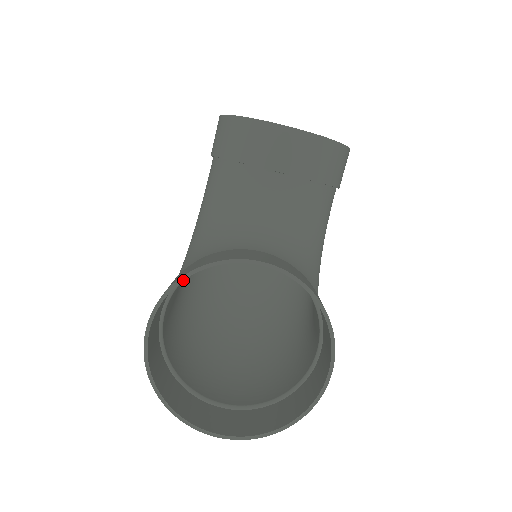
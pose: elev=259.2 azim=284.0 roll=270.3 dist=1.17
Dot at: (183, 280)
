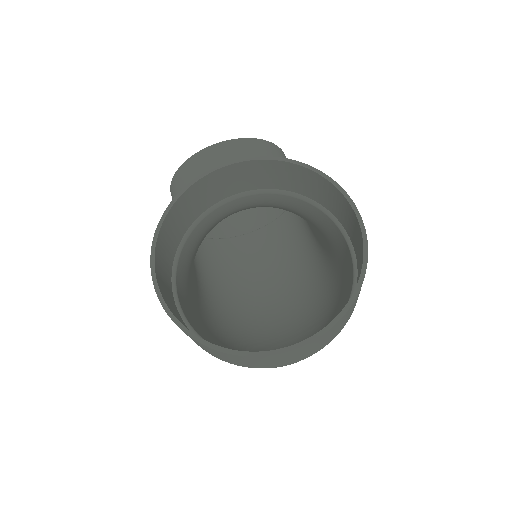
Dot at: (166, 215)
